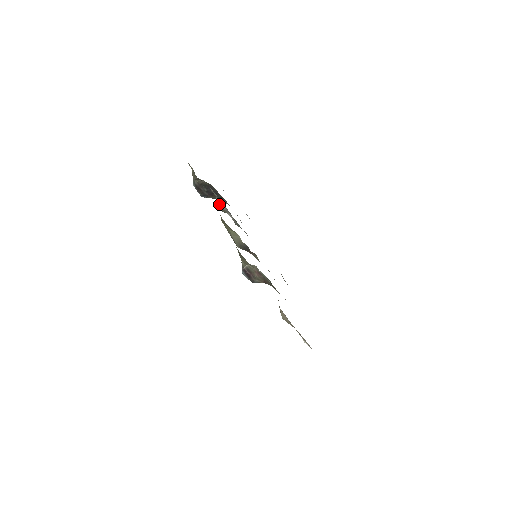
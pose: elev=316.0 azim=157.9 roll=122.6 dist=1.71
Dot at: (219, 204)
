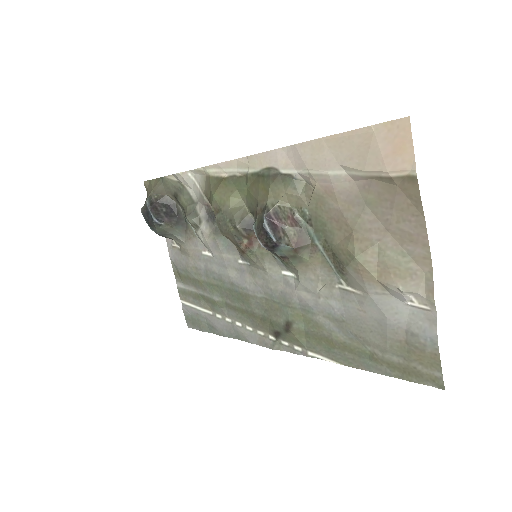
Dot at: (192, 210)
